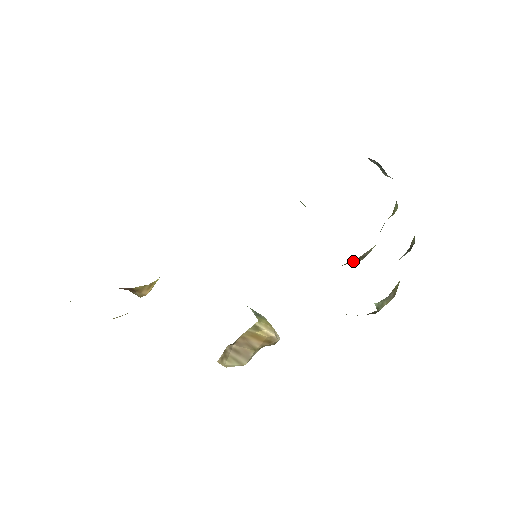
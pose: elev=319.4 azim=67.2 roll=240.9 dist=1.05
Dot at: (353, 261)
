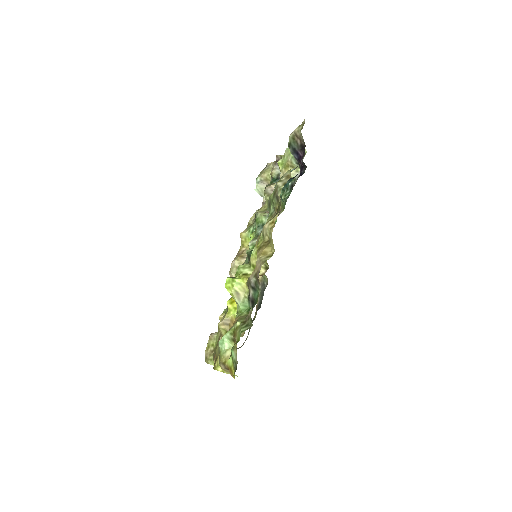
Dot at: occluded
